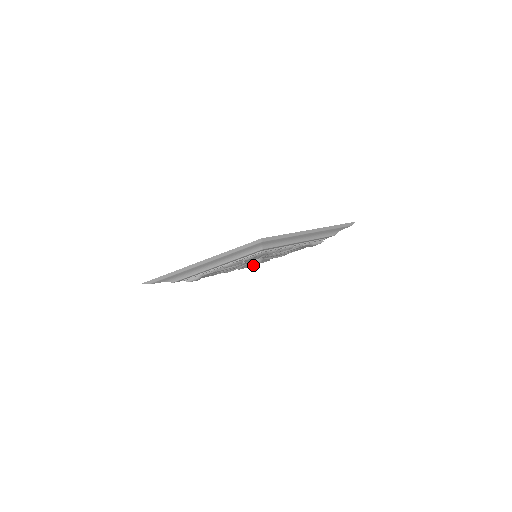
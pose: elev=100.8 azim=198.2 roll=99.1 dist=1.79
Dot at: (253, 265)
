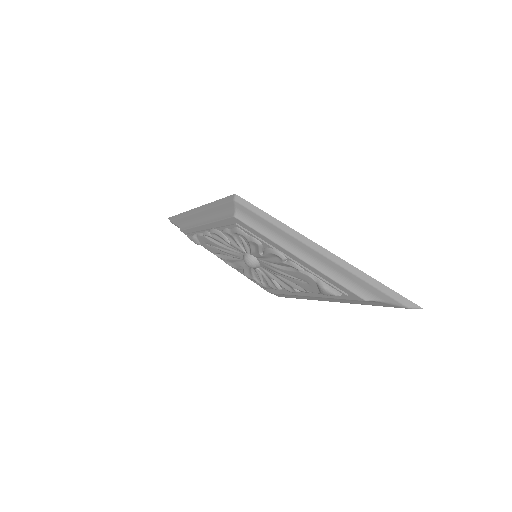
Dot at: (262, 283)
